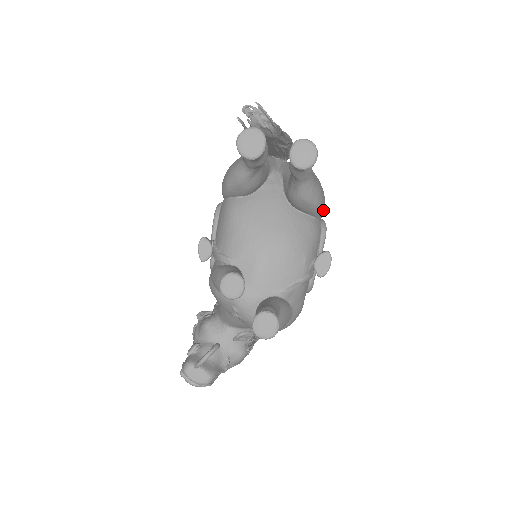
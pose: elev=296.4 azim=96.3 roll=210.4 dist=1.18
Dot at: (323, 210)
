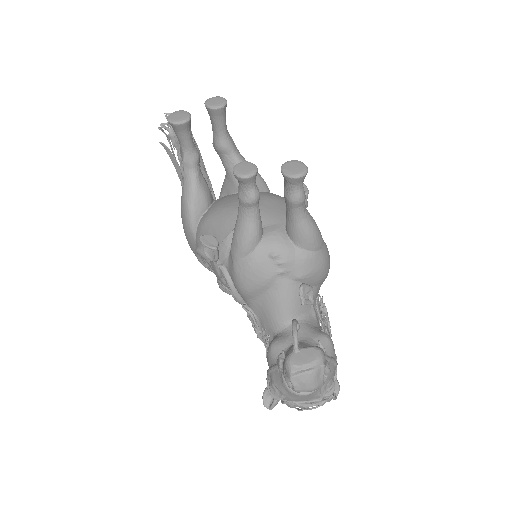
Dot at: occluded
